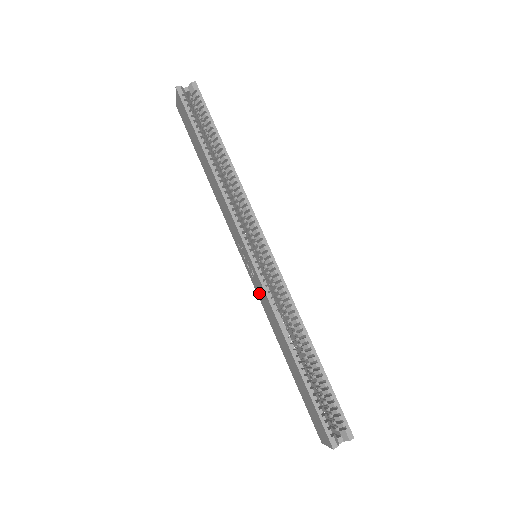
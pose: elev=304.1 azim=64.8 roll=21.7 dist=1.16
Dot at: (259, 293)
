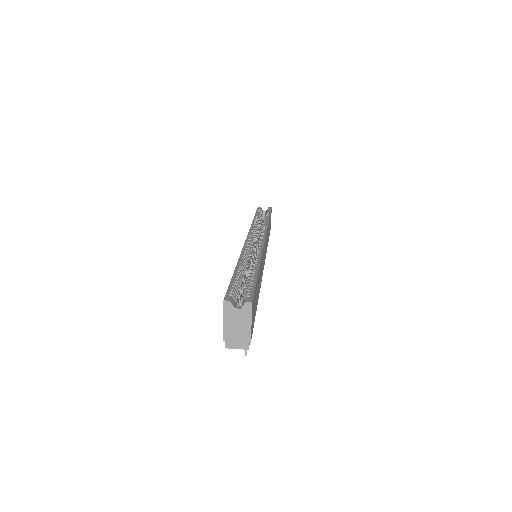
Dot at: occluded
